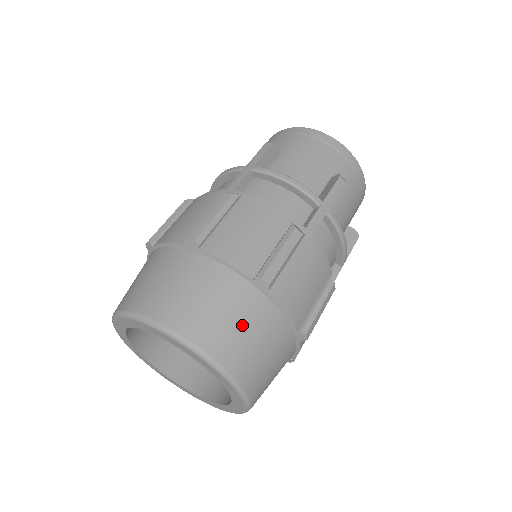
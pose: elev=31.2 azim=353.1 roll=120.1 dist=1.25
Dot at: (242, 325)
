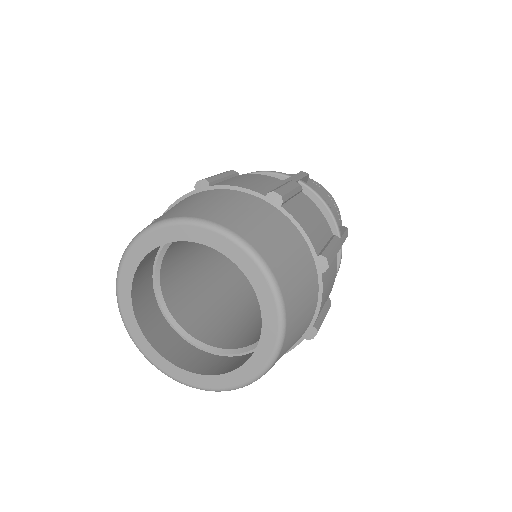
Dot at: (303, 288)
